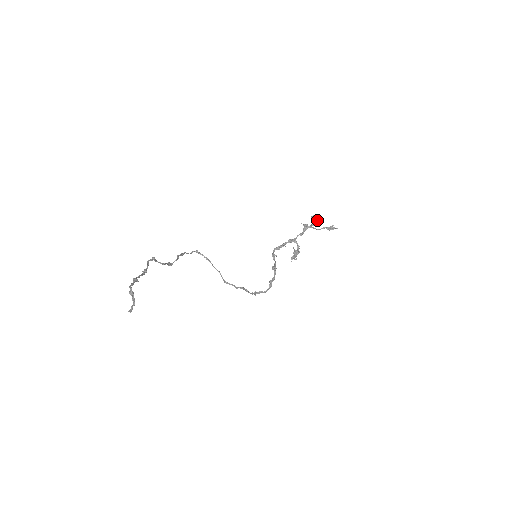
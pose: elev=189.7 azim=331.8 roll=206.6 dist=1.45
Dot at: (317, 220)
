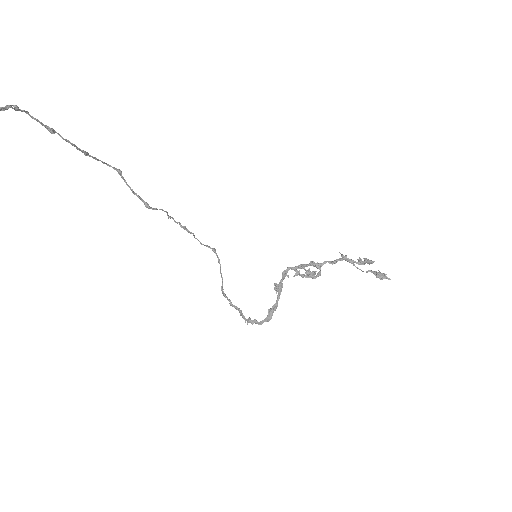
Dot at: (367, 262)
